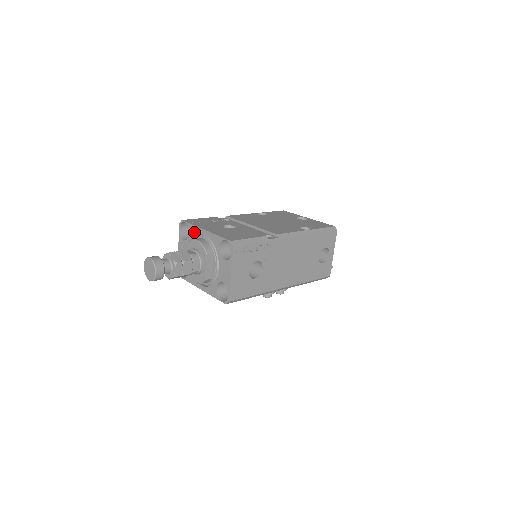
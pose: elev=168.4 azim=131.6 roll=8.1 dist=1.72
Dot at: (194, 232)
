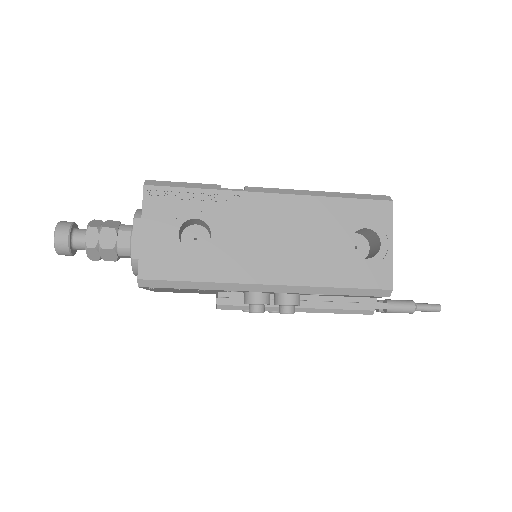
Dot at: occluded
